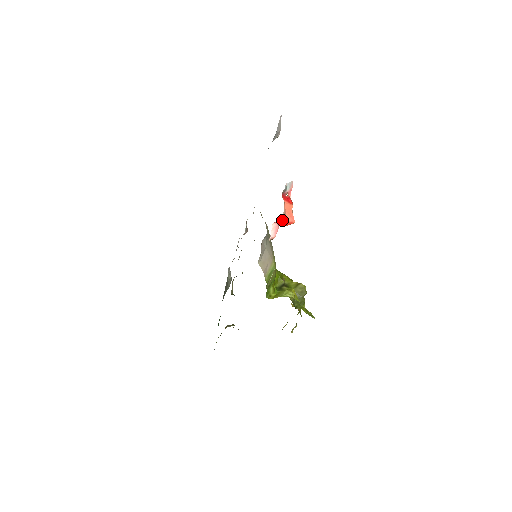
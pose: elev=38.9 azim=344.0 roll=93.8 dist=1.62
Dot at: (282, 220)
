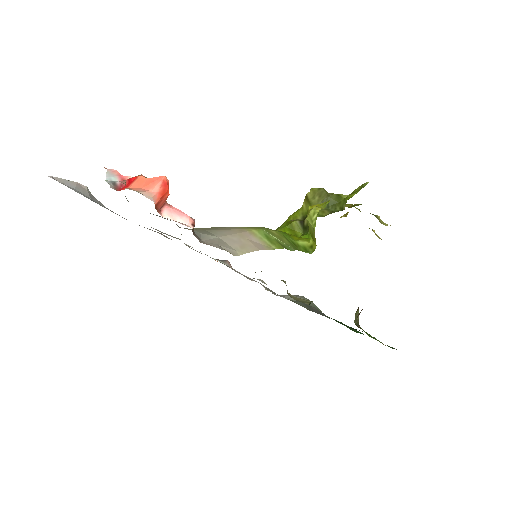
Dot at: (154, 198)
